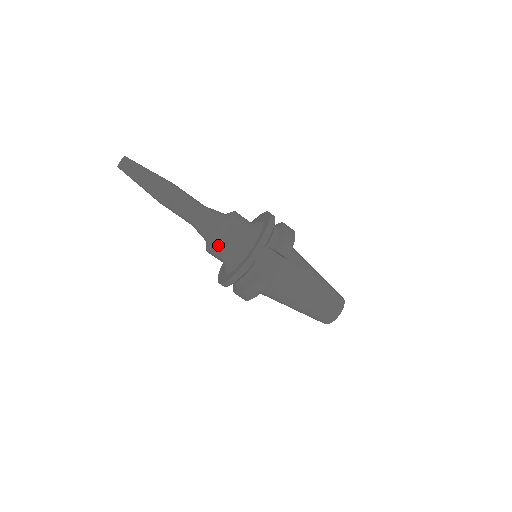
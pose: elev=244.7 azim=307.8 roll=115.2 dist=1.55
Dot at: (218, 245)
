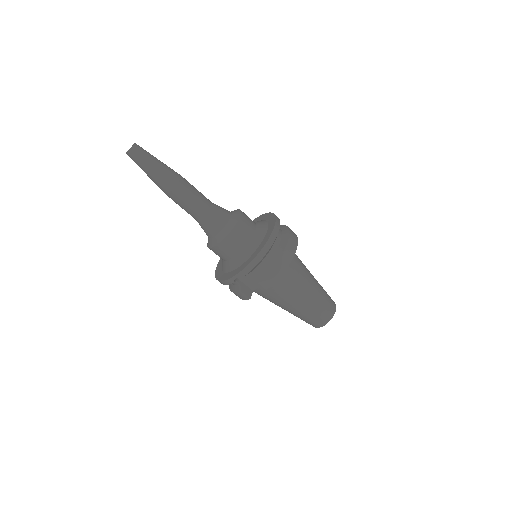
Dot at: (211, 249)
